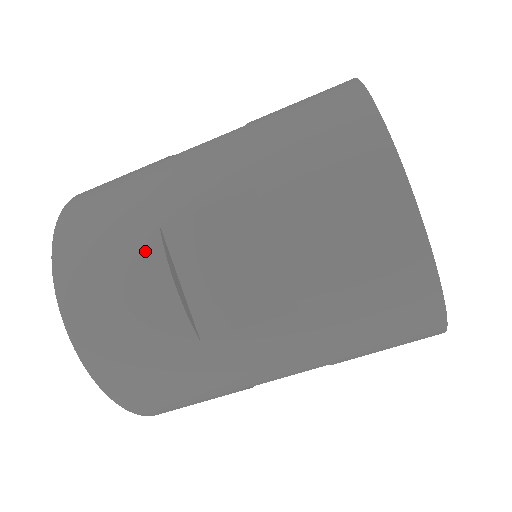
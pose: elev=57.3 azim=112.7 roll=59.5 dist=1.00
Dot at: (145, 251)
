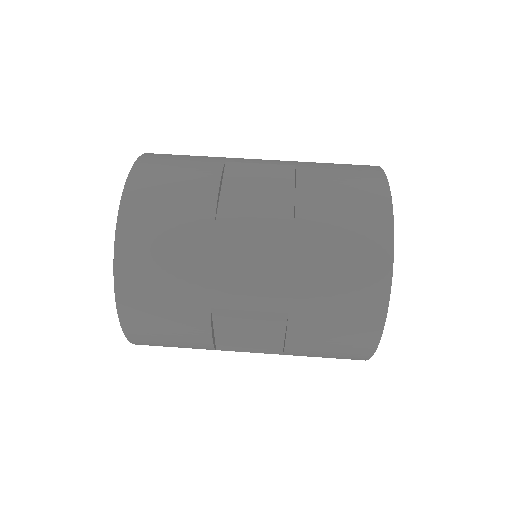
Dot at: (210, 166)
